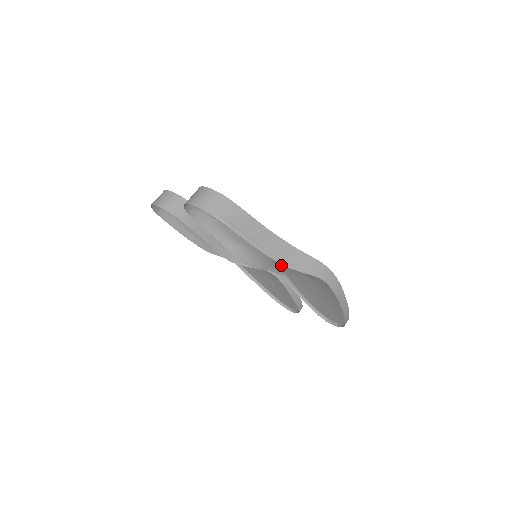
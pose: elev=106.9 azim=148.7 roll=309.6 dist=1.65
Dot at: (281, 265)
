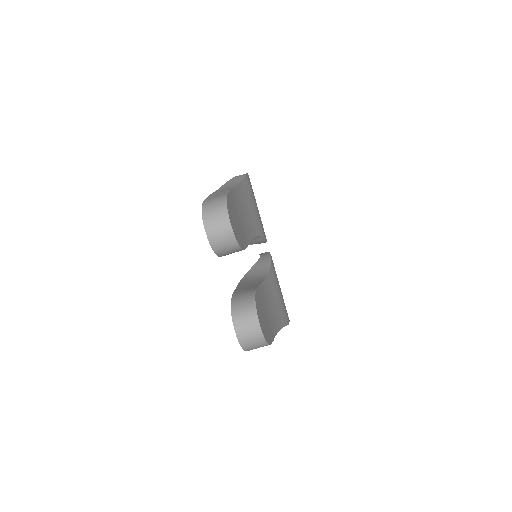
Dot at: occluded
